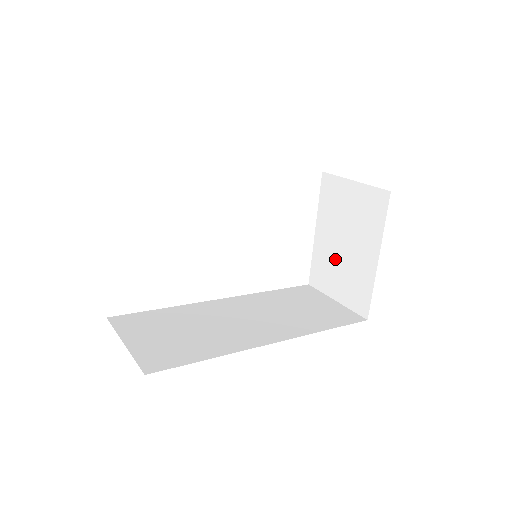
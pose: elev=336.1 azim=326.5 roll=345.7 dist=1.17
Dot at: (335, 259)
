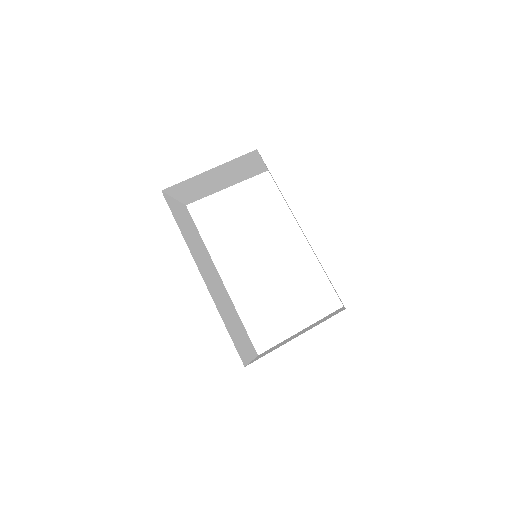
Dot at: occluded
